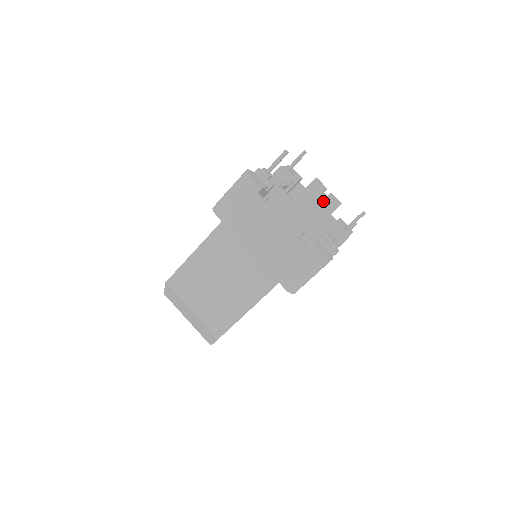
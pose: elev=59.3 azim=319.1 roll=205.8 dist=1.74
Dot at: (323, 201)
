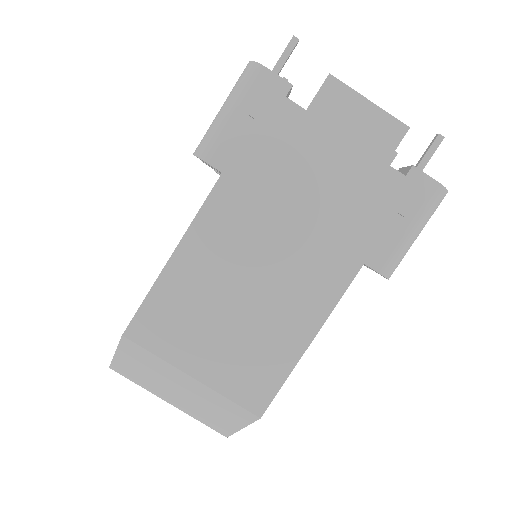
Dot at: occluded
